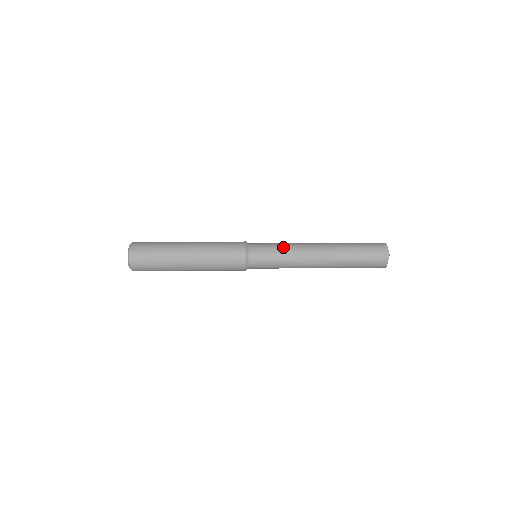
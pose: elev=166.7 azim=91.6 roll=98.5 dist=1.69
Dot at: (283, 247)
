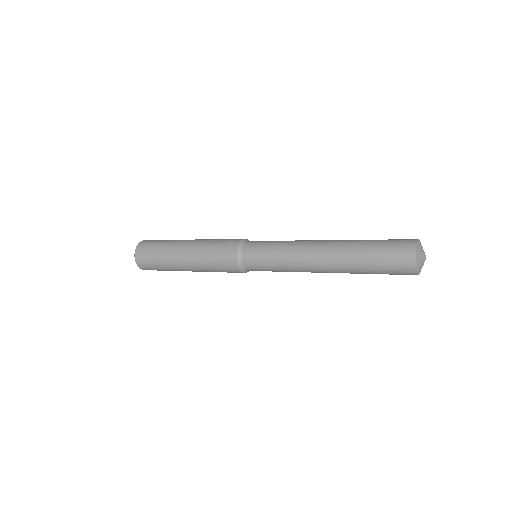
Dot at: occluded
